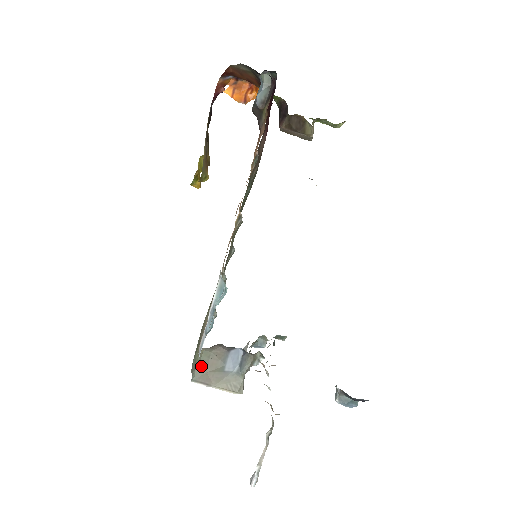
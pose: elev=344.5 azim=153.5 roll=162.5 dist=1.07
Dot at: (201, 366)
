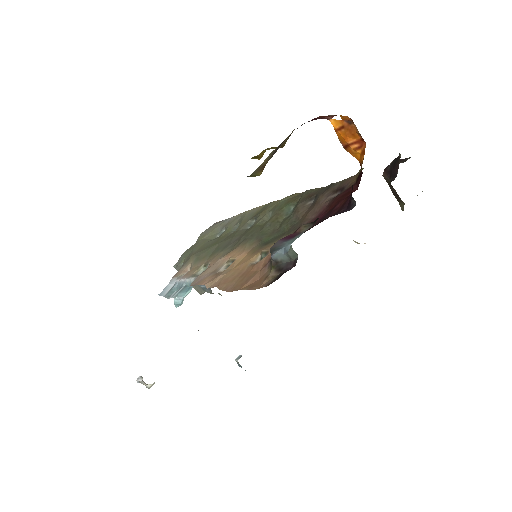
Dot at: occluded
